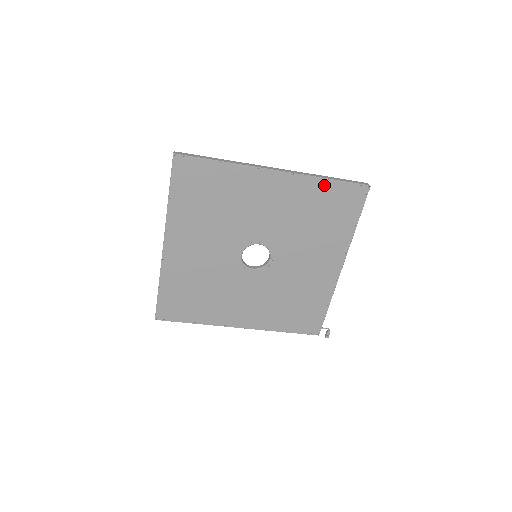
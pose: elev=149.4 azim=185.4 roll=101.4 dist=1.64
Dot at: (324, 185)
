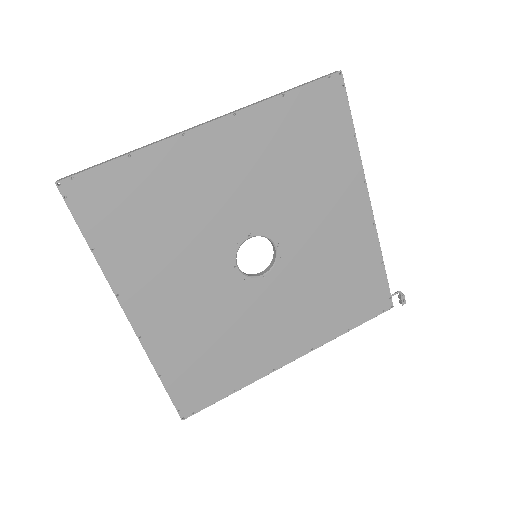
Dot at: (283, 106)
